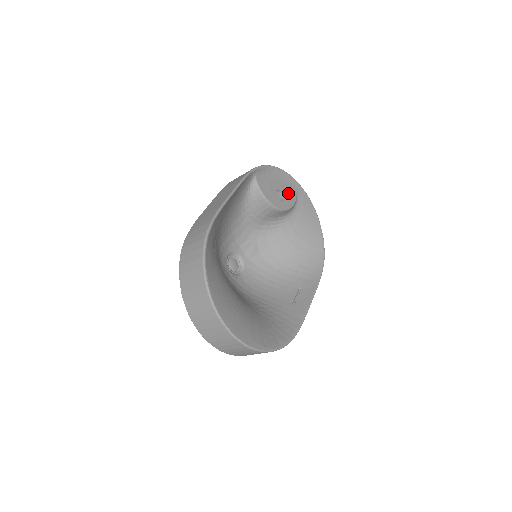
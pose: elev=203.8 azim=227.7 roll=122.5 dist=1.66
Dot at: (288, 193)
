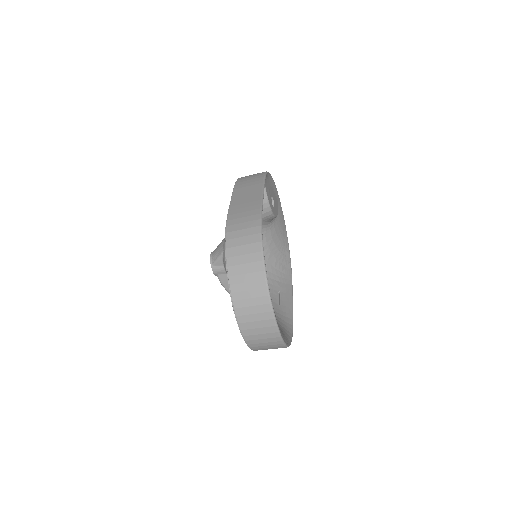
Dot at: (275, 201)
